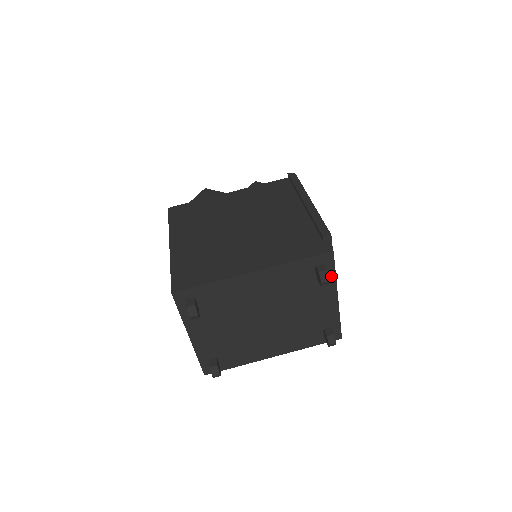
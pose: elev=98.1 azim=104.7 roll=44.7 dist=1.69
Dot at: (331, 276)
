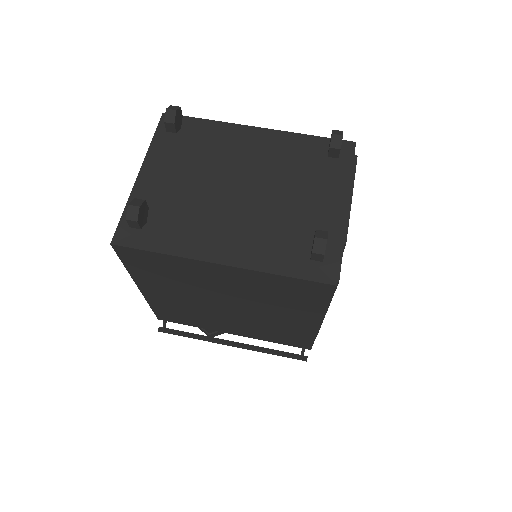
Dot at: (345, 172)
